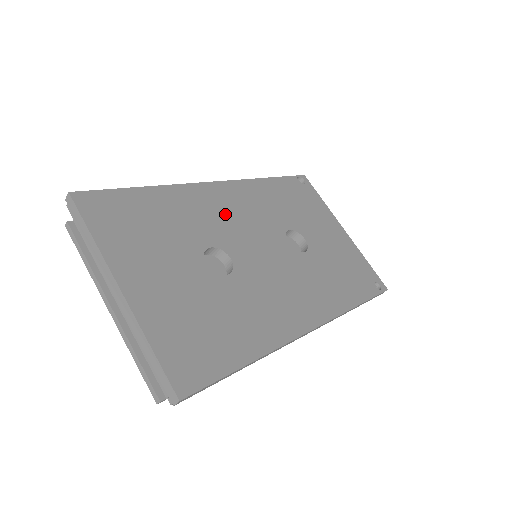
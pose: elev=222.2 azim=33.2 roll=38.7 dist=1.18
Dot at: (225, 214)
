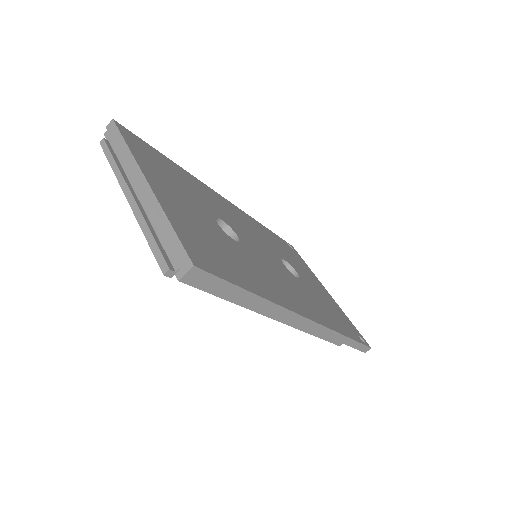
Dot at: (232, 215)
